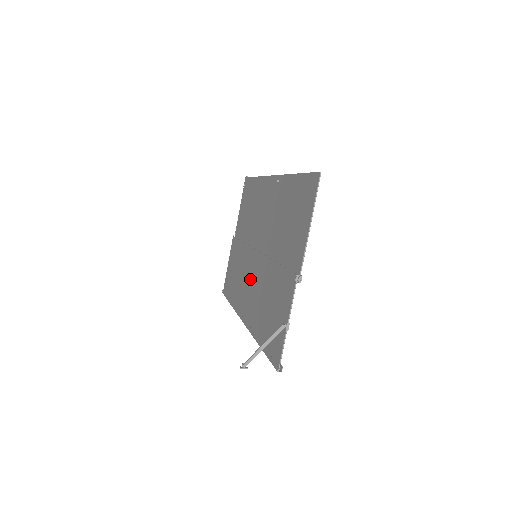
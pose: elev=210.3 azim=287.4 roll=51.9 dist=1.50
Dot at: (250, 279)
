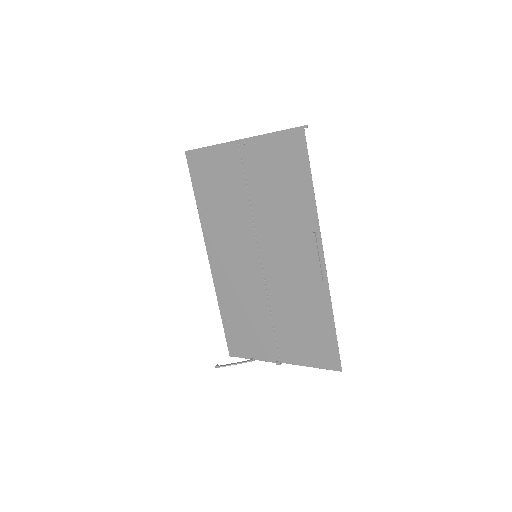
Dot at: (238, 258)
